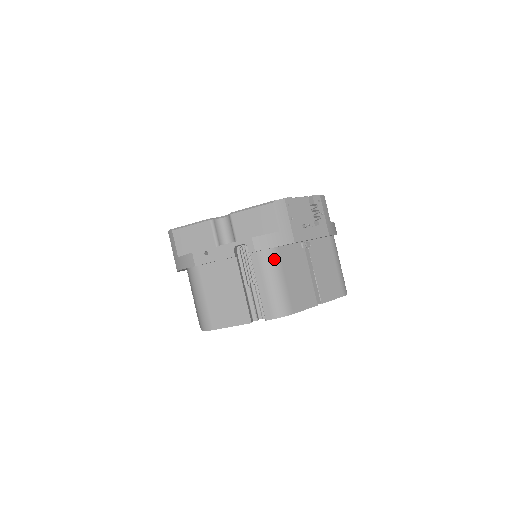
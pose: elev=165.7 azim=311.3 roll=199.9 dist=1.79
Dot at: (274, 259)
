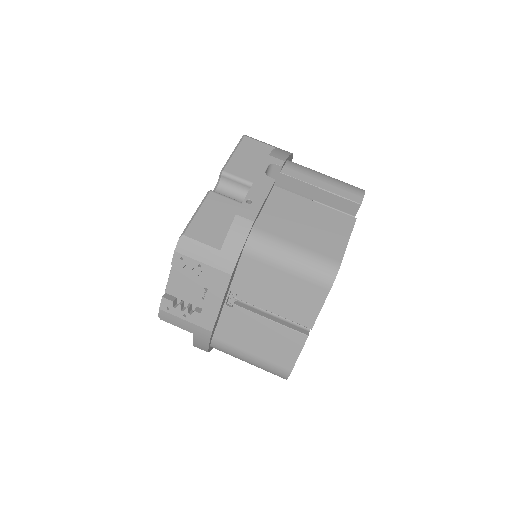
Dot at: (300, 165)
